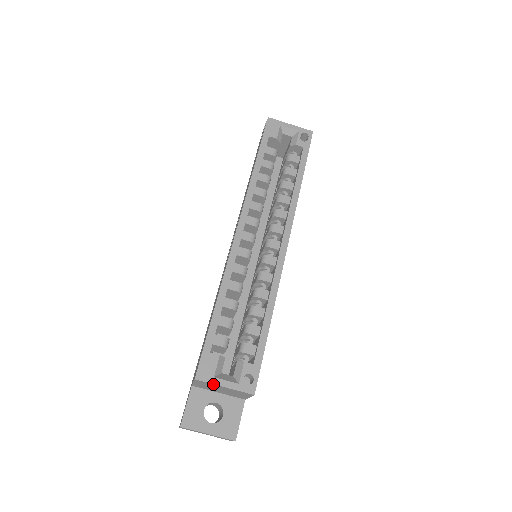
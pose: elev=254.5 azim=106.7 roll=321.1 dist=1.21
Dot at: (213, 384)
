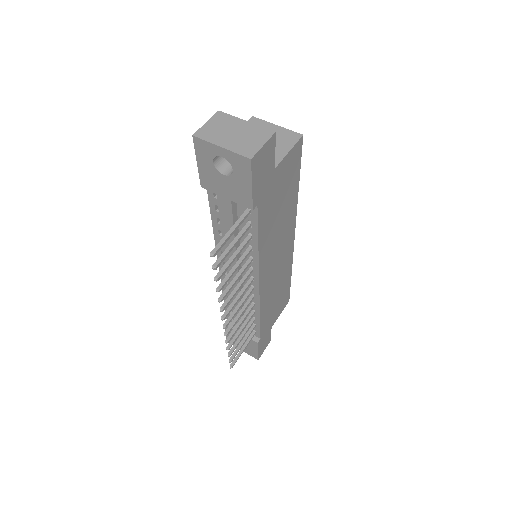
Dot at: (267, 123)
